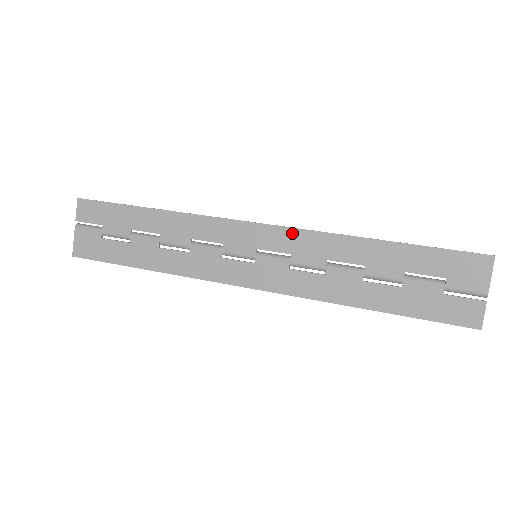
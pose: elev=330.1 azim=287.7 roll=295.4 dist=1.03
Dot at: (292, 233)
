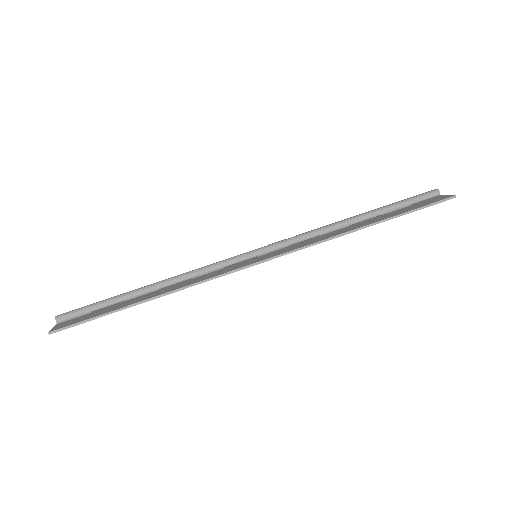
Dot at: (292, 252)
